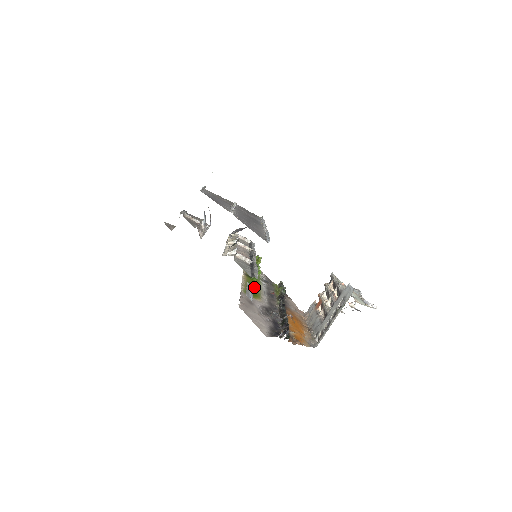
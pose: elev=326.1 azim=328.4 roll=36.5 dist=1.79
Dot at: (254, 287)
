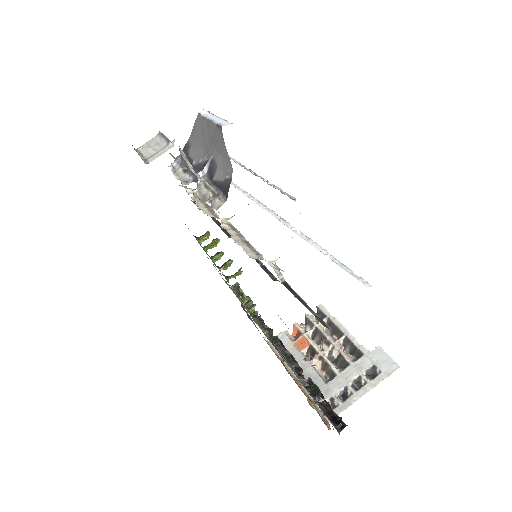
Dot at: (254, 307)
